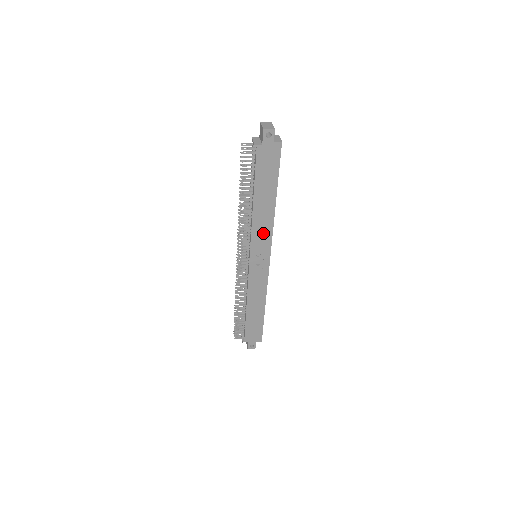
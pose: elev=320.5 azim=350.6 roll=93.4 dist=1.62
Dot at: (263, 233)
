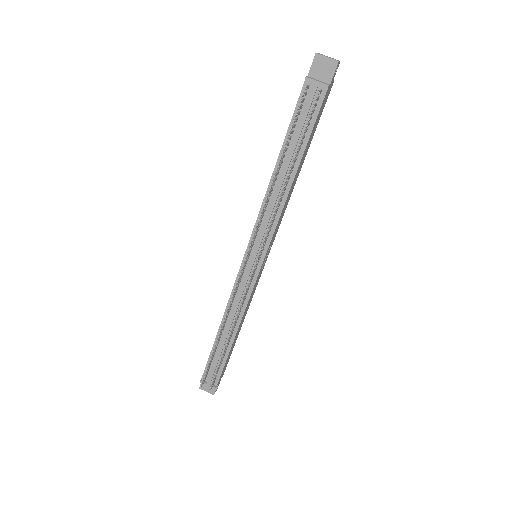
Dot at: (281, 217)
